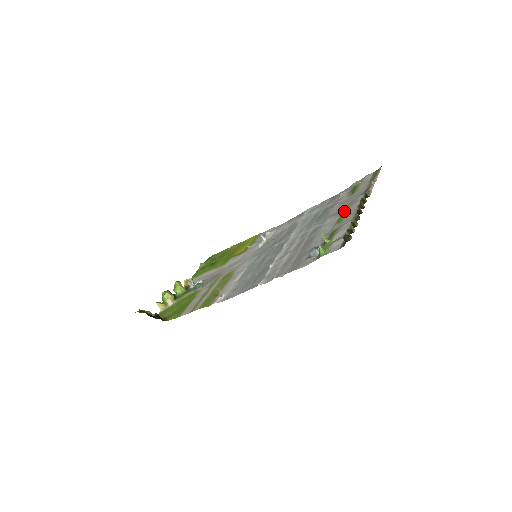
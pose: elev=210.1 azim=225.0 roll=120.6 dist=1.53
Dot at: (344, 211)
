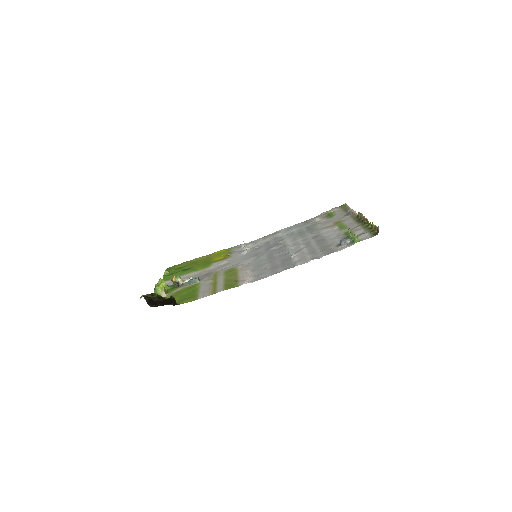
Dot at: (340, 224)
